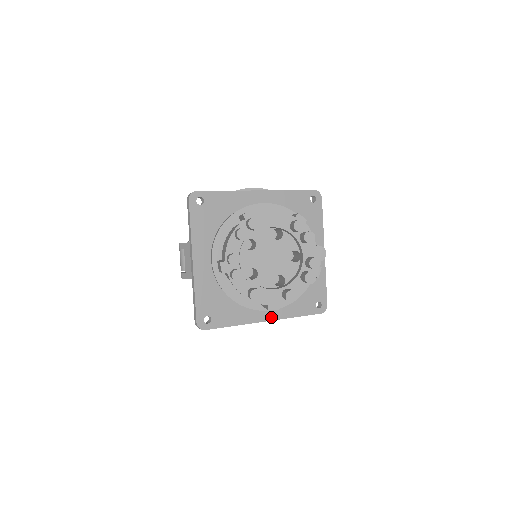
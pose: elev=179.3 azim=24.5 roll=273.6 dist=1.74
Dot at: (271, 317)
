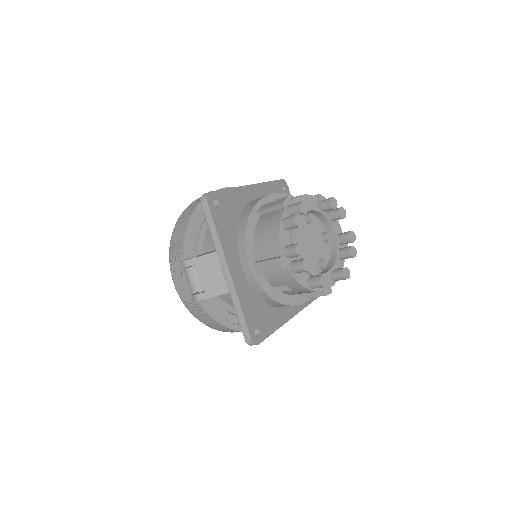
Dot at: (293, 312)
